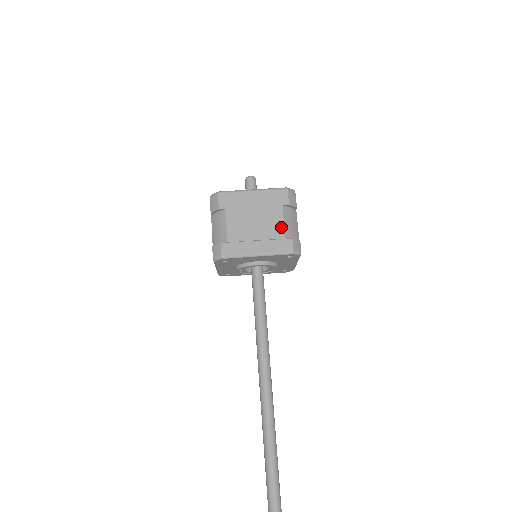
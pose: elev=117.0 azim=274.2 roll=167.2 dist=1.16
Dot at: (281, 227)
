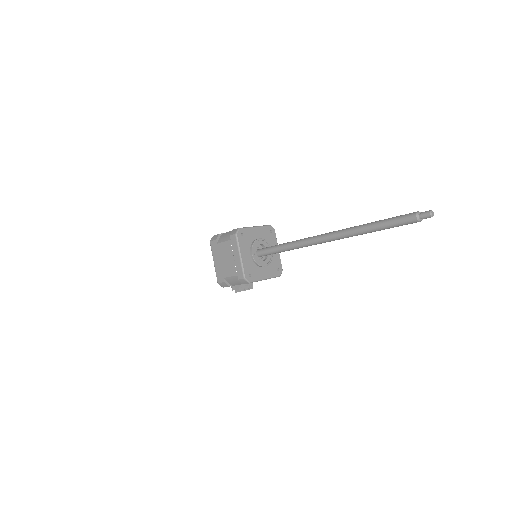
Dot at: occluded
